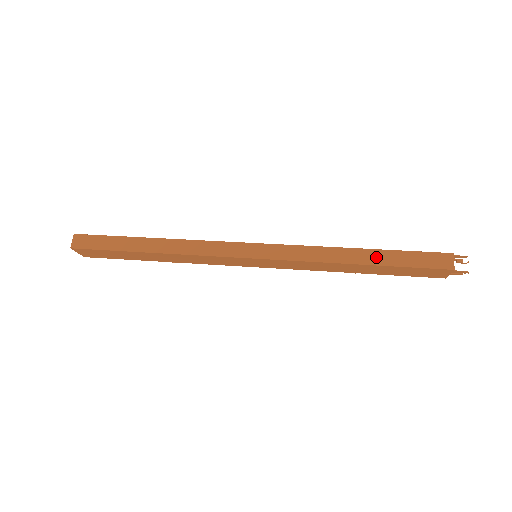
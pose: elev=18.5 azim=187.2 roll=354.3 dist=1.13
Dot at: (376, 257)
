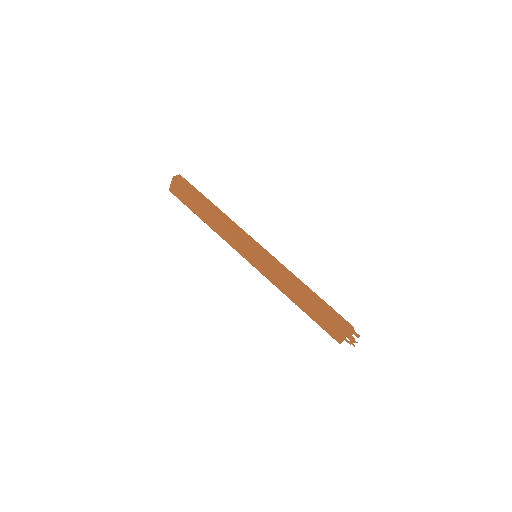
Dot at: (316, 298)
